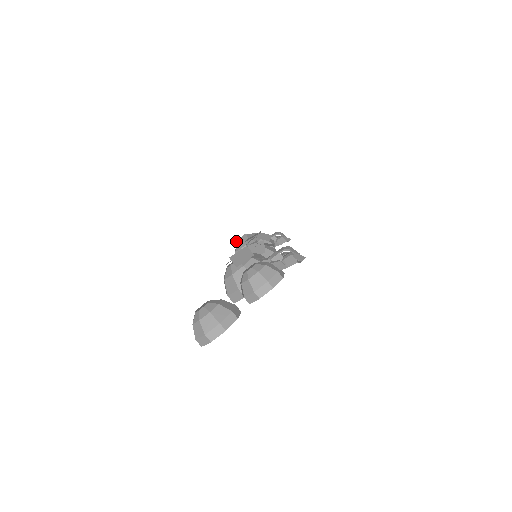
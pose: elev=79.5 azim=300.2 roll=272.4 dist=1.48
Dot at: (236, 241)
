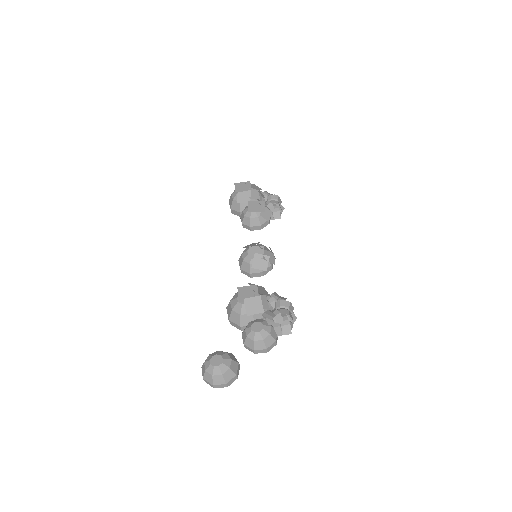
Dot at: (238, 190)
